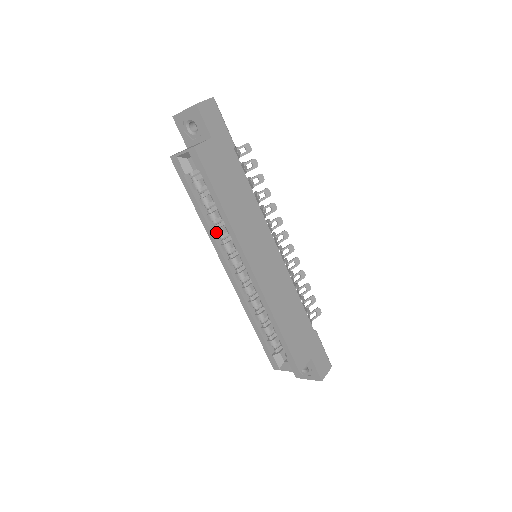
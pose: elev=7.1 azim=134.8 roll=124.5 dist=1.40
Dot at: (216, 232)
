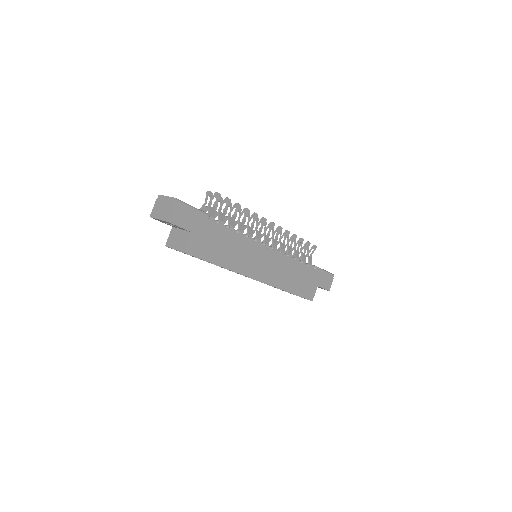
Dot at: occluded
